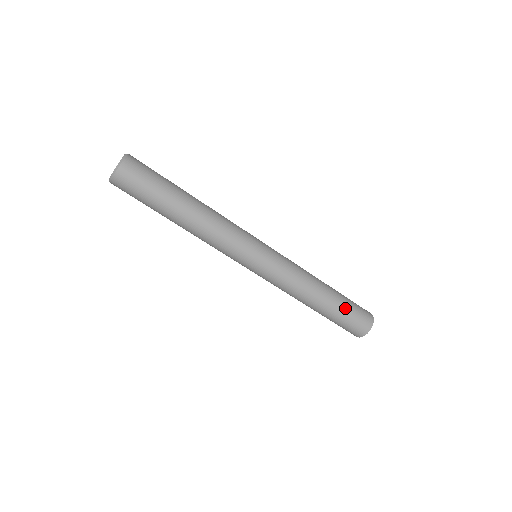
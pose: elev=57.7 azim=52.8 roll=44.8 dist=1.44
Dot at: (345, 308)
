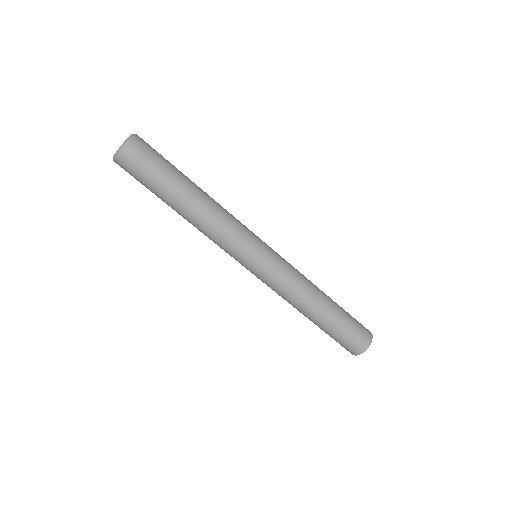
Dot at: (335, 331)
